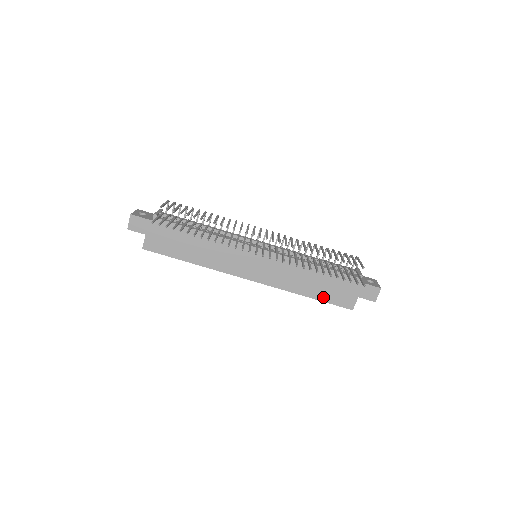
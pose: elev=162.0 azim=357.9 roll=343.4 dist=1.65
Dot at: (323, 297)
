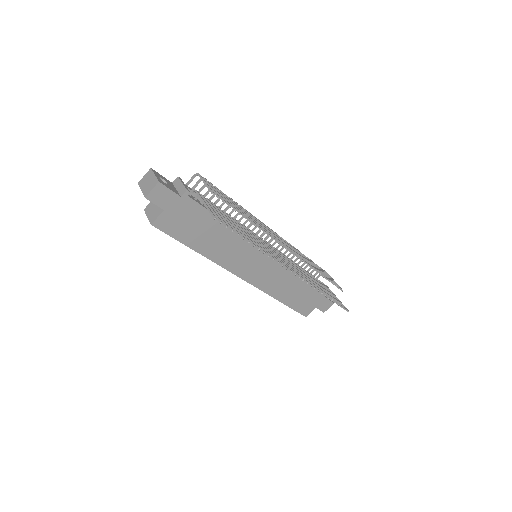
Dot at: (292, 304)
